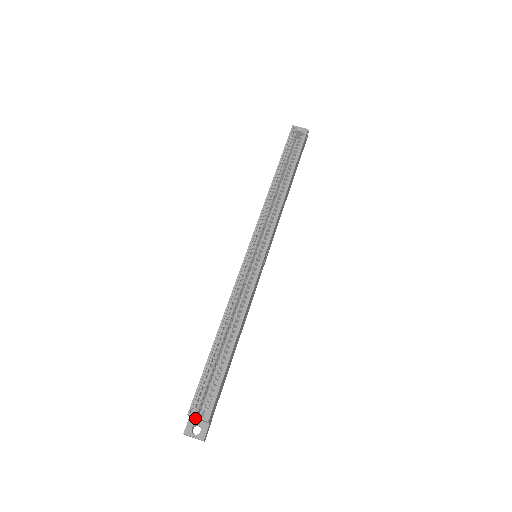
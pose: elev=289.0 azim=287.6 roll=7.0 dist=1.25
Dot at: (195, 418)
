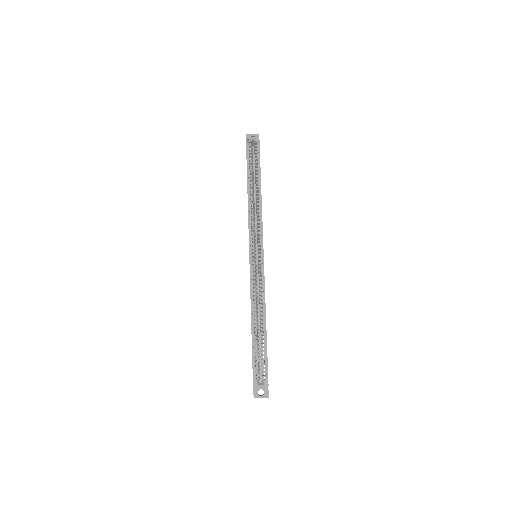
Dot at: occluded
